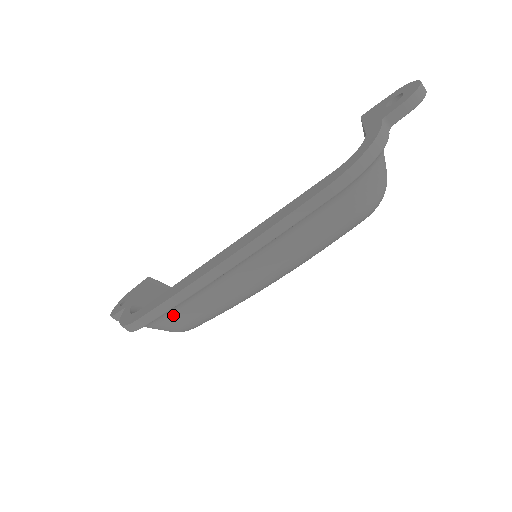
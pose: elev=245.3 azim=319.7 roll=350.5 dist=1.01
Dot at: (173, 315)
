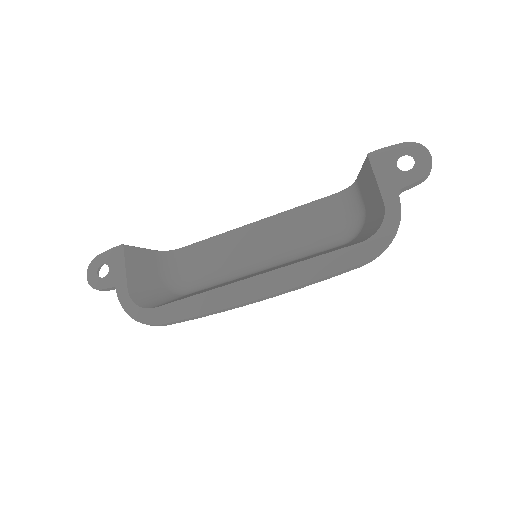
Dot at: occluded
